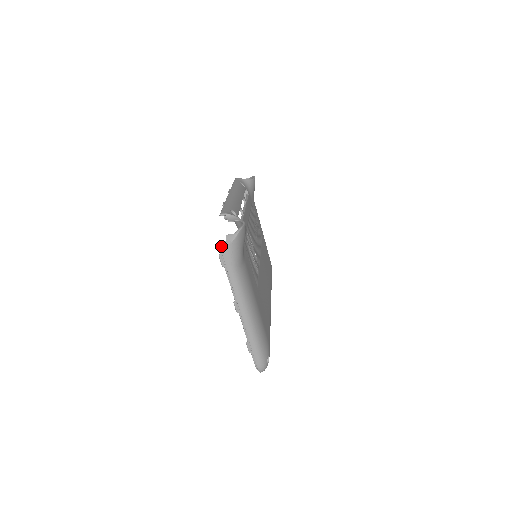
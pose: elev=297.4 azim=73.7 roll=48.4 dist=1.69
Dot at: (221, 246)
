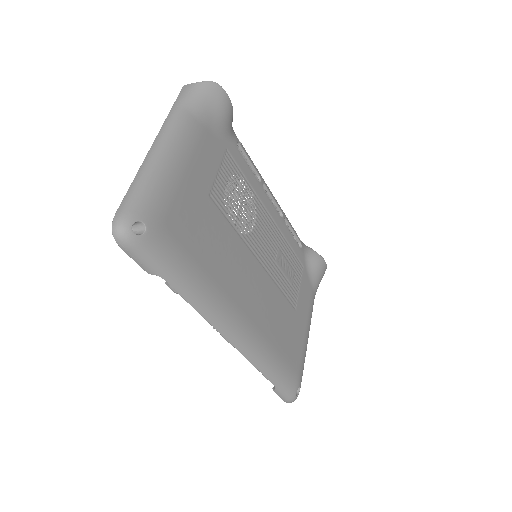
Dot at: (185, 85)
